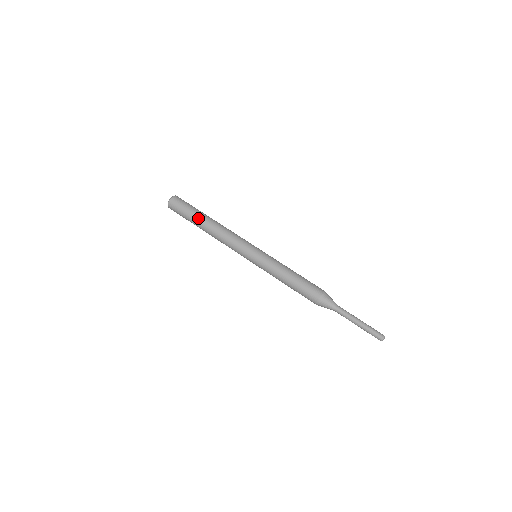
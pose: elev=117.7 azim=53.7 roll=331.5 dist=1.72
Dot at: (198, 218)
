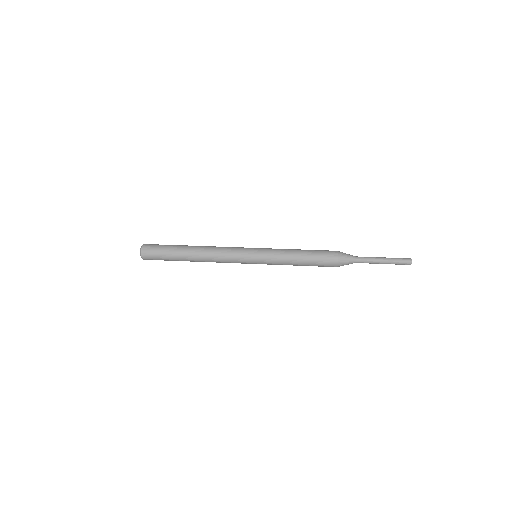
Dot at: (182, 245)
